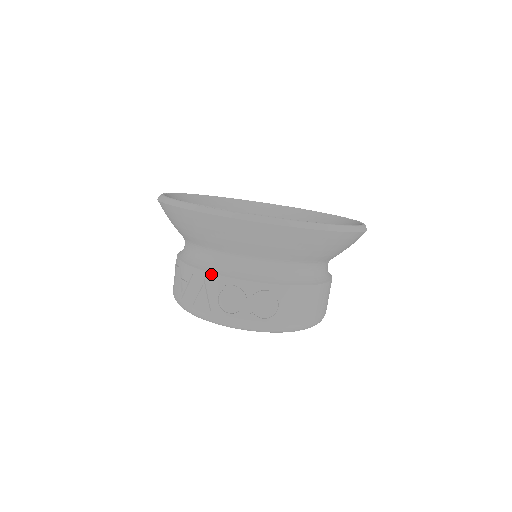
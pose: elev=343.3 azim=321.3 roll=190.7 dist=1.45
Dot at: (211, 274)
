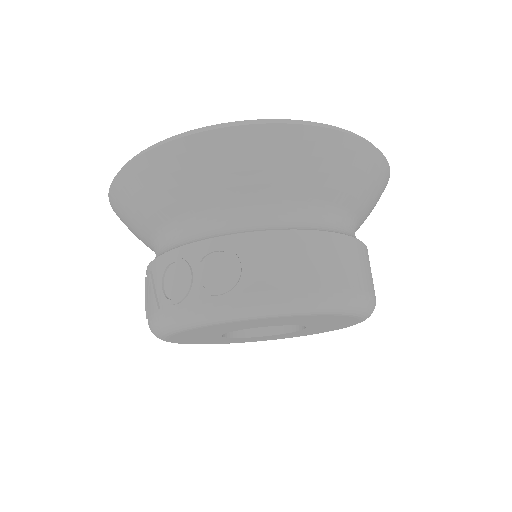
Dot at: (155, 260)
